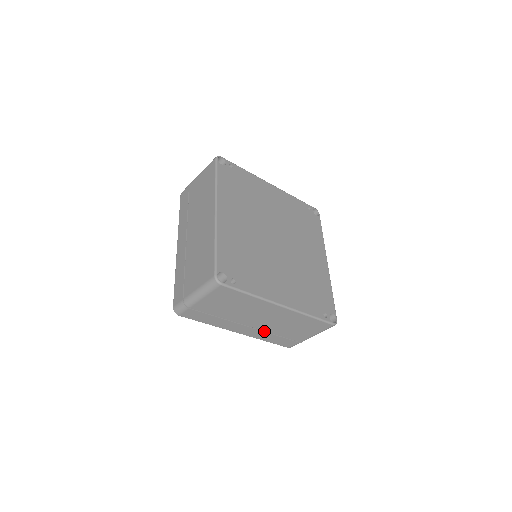
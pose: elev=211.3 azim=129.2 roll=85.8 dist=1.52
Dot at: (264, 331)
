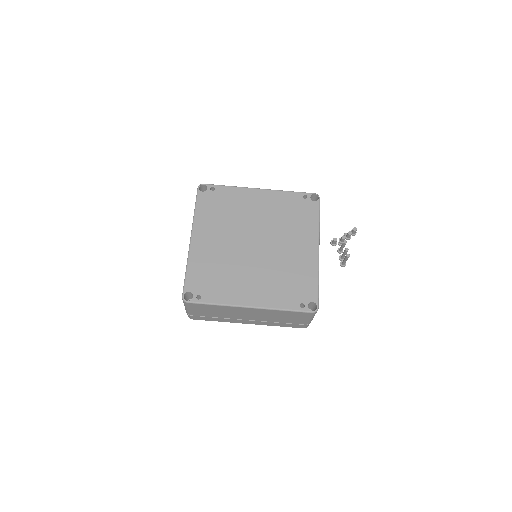
Dot at: (265, 321)
